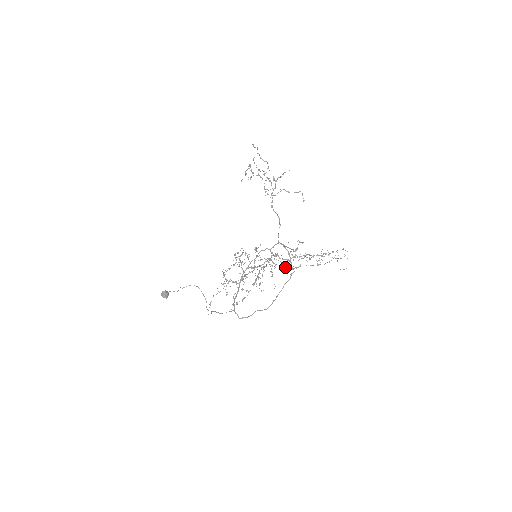
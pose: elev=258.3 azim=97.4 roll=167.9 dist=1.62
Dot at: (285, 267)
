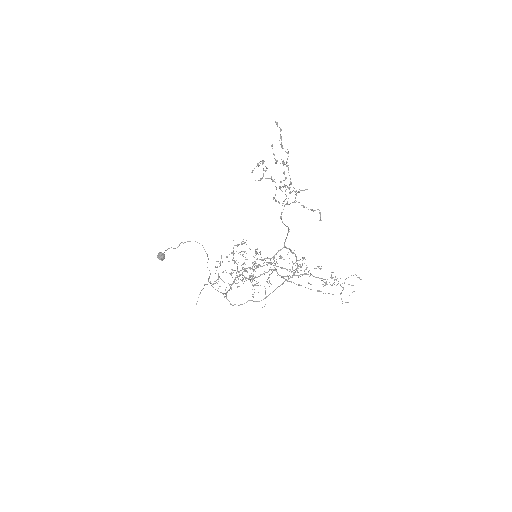
Dot at: occluded
